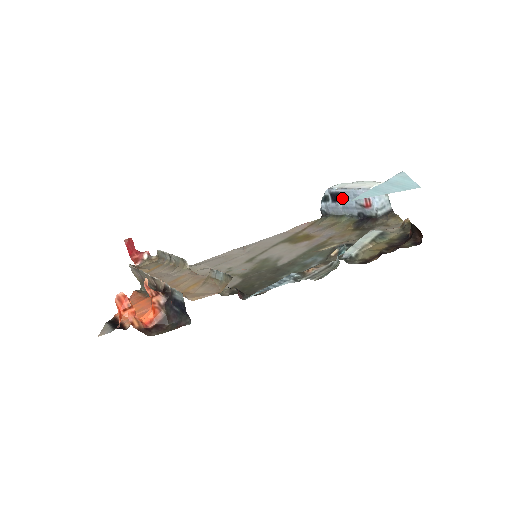
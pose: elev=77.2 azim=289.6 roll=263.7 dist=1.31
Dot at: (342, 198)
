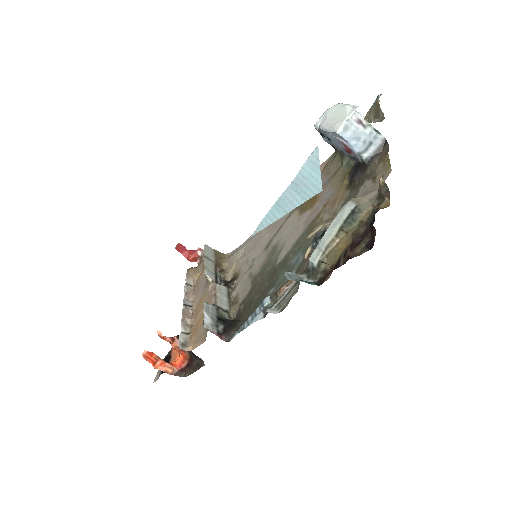
Dot at: occluded
